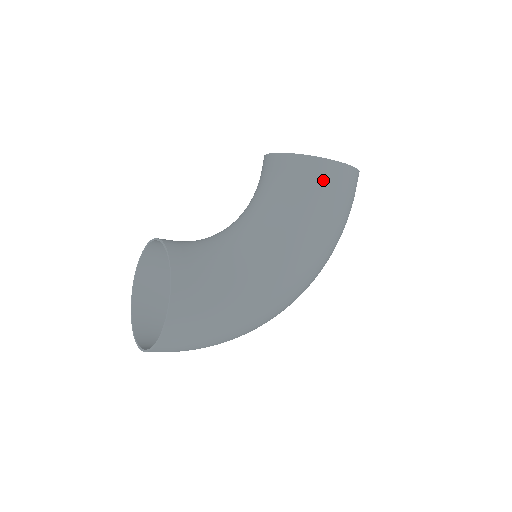
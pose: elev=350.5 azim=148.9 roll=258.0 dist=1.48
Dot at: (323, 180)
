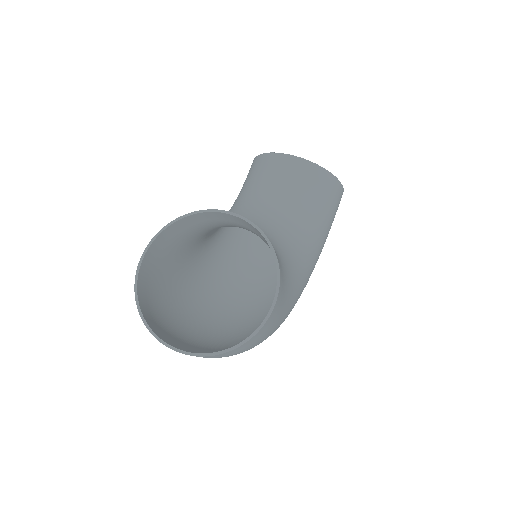
Dot at: (334, 201)
